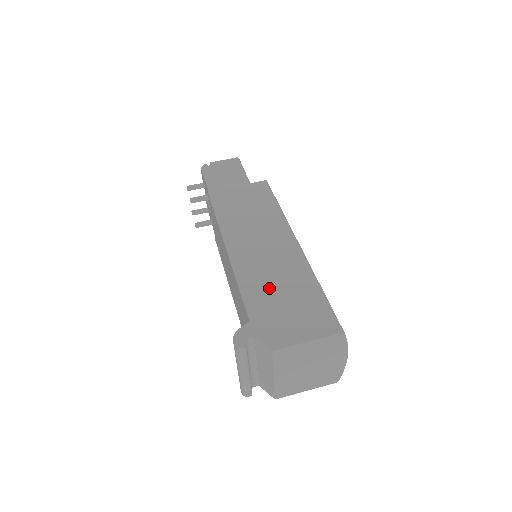
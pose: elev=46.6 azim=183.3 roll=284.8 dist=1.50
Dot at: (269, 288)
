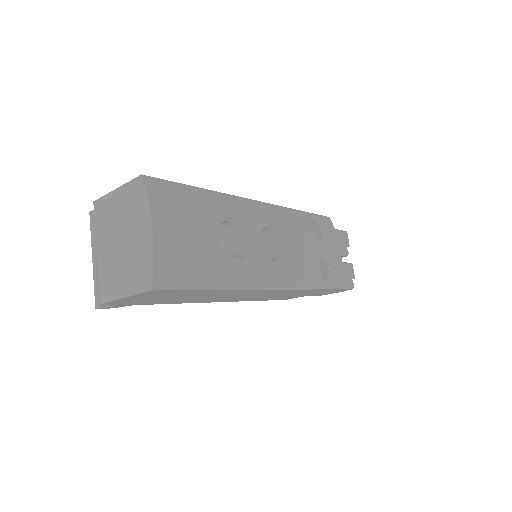
Dot at: occluded
